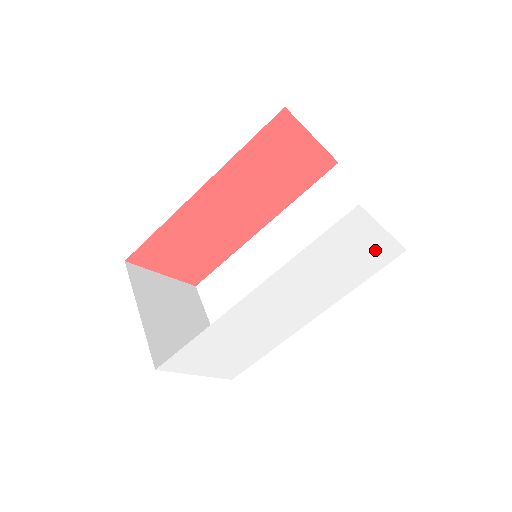
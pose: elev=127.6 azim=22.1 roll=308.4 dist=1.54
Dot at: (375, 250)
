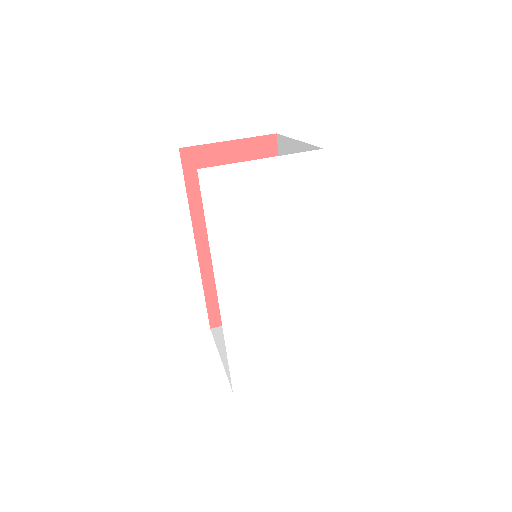
Dot at: (284, 177)
